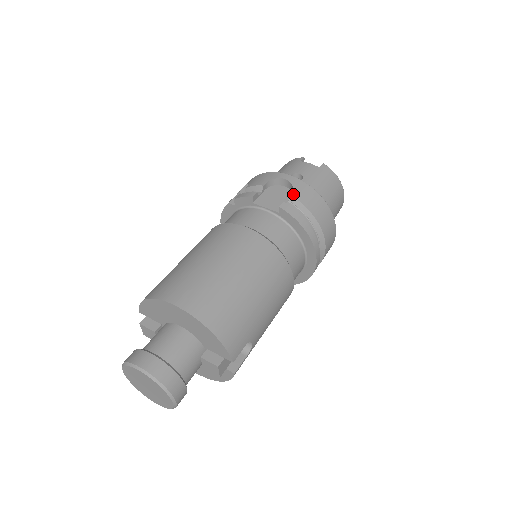
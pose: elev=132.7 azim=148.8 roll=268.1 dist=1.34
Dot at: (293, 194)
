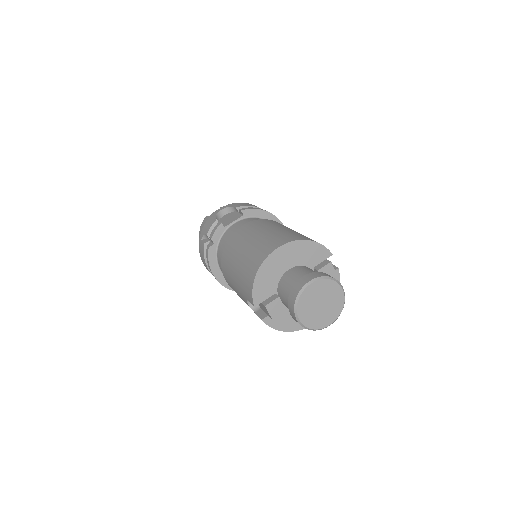
Dot at: (236, 207)
